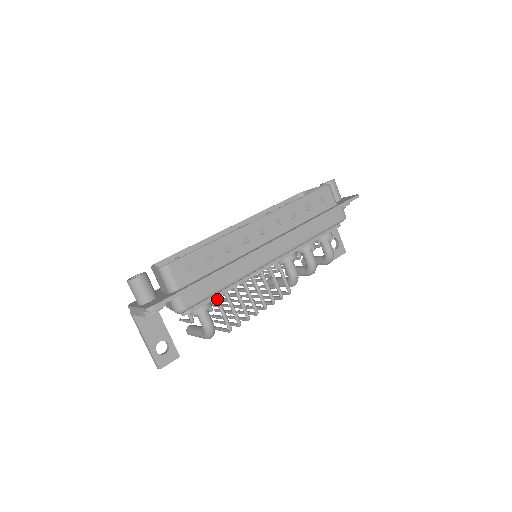
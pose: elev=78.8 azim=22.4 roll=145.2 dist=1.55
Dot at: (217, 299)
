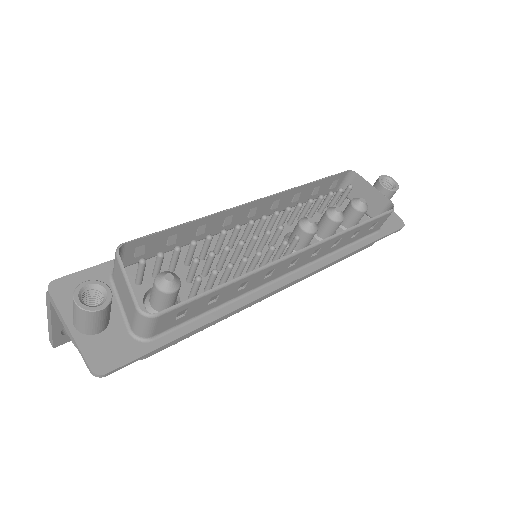
Dot at: occluded
